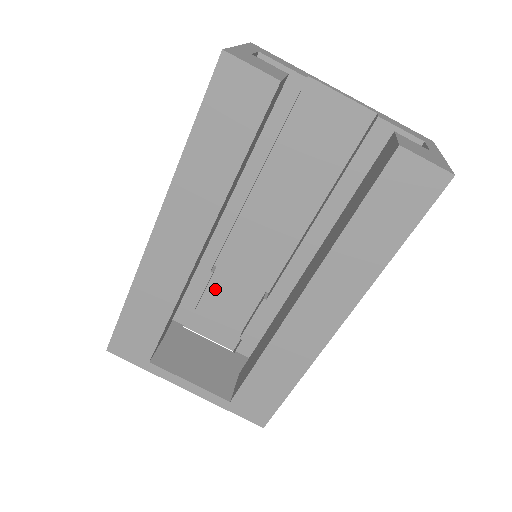
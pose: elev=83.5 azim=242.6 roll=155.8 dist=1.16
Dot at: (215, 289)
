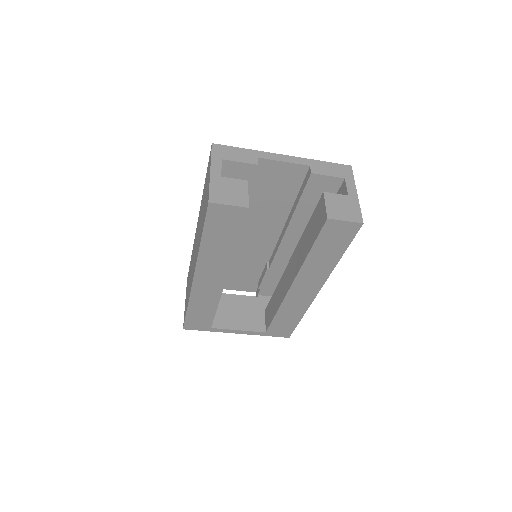
Dot at: (233, 268)
